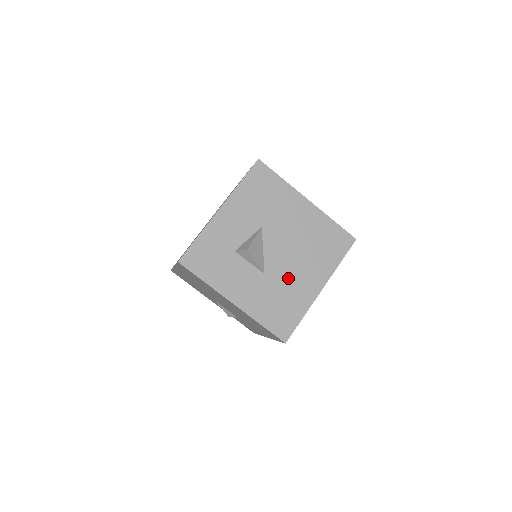
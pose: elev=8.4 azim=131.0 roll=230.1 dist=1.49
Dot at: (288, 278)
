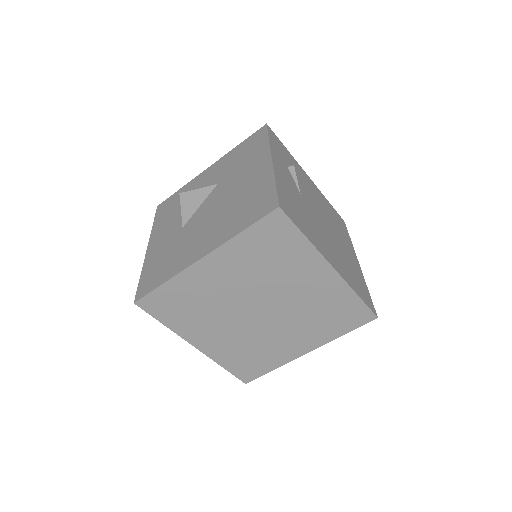
Dot at: (191, 237)
